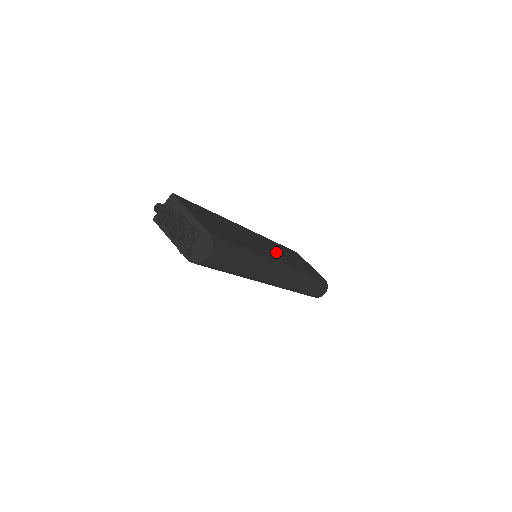
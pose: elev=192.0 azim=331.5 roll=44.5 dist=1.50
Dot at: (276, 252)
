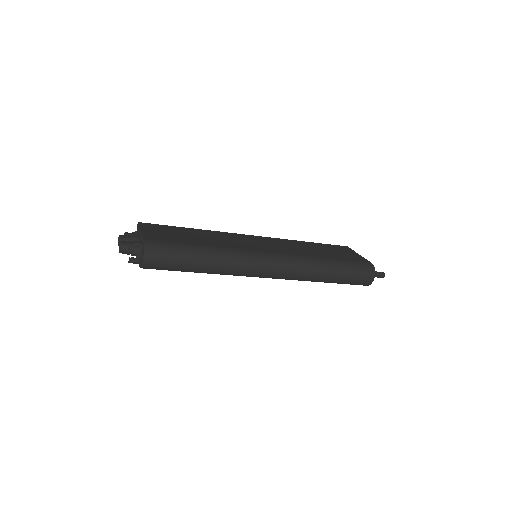
Dot at: (278, 247)
